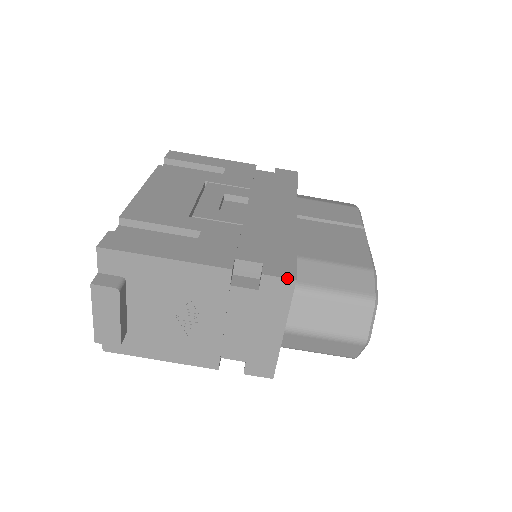
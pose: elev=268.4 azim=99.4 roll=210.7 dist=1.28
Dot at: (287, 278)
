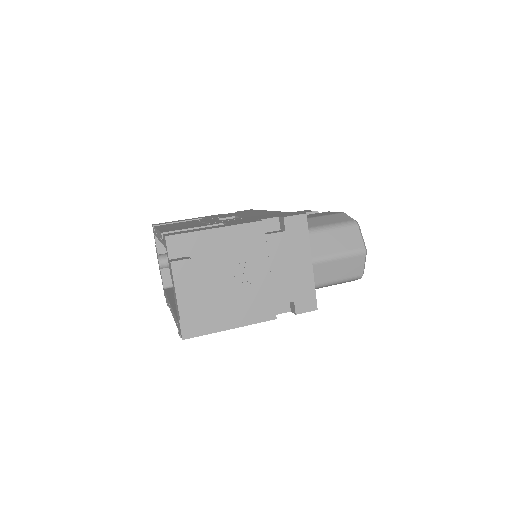
Dot at: (300, 214)
